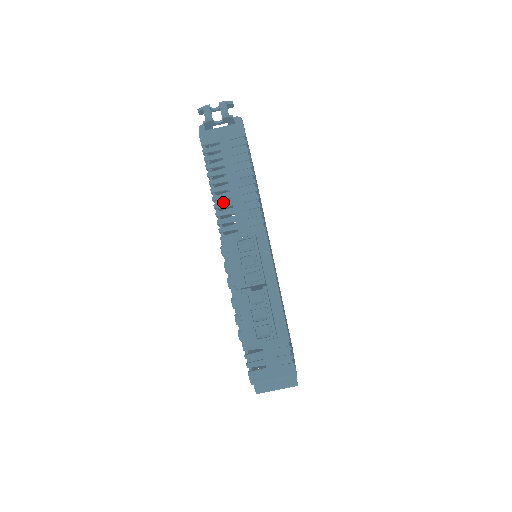
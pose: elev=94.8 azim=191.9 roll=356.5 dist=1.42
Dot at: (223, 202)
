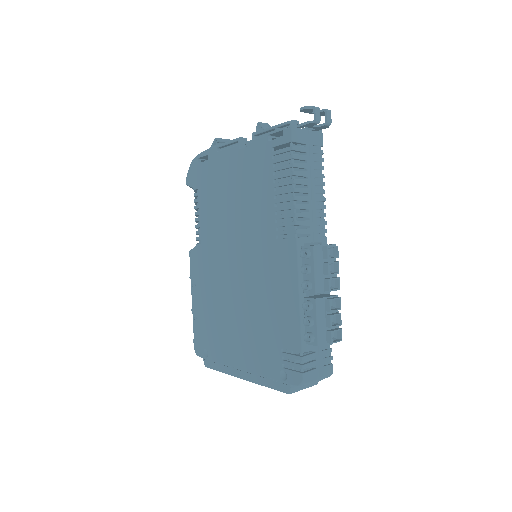
Dot at: (303, 204)
